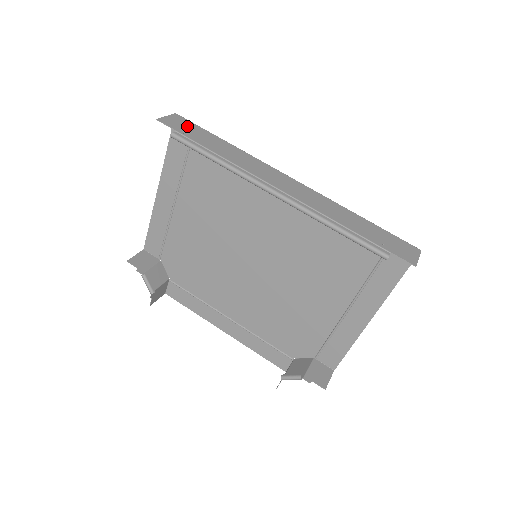
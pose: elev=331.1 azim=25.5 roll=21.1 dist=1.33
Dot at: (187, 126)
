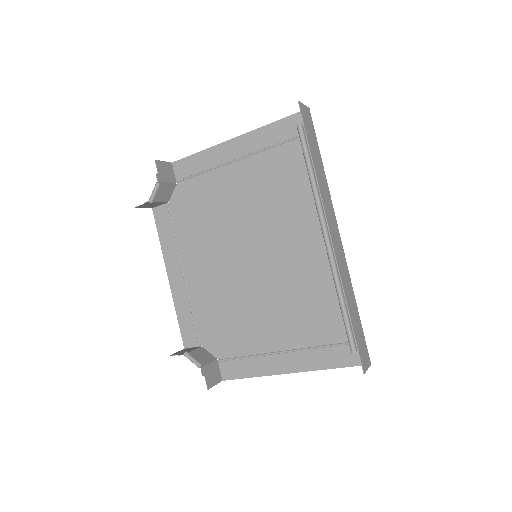
Dot at: (310, 127)
